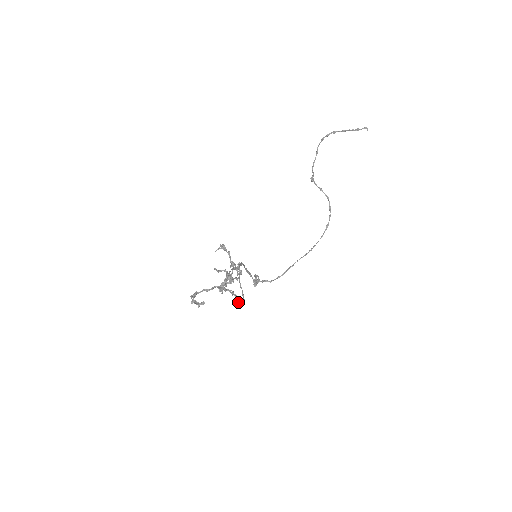
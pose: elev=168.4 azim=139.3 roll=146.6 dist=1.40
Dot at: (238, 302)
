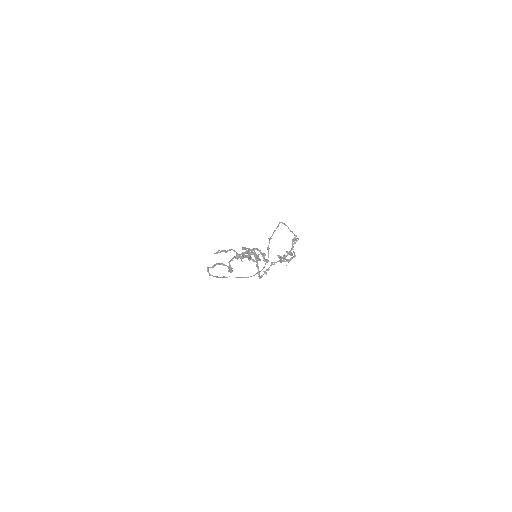
Dot at: (260, 277)
